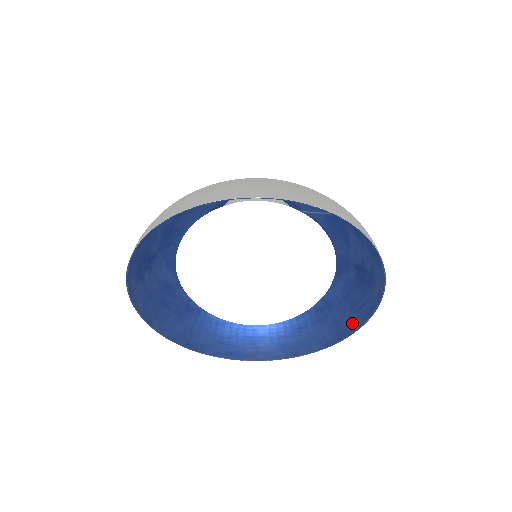
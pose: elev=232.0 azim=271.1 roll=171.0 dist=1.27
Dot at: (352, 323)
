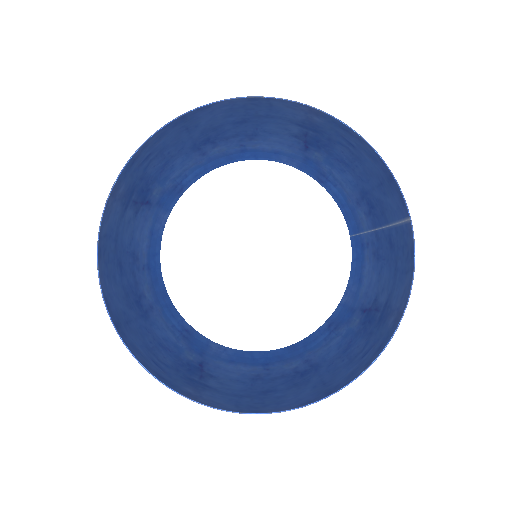
Dot at: (349, 375)
